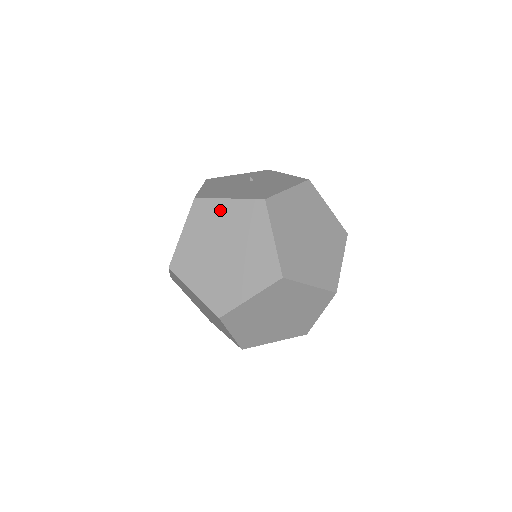
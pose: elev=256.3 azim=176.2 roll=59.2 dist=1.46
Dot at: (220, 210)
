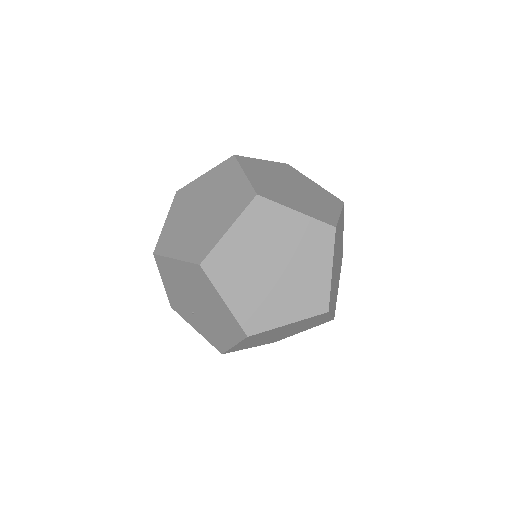
Dot at: (263, 164)
